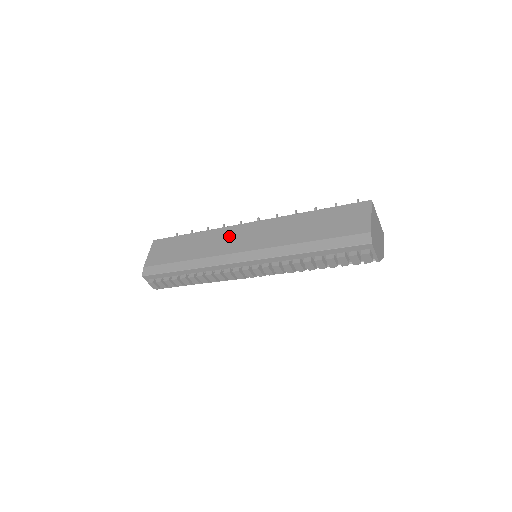
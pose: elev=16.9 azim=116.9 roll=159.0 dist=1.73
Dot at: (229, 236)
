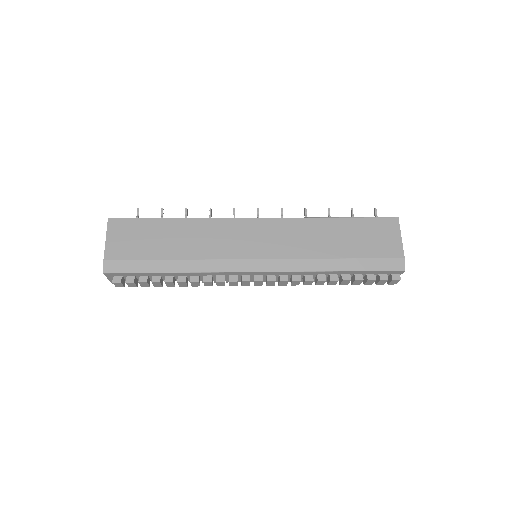
Dot at: (231, 233)
